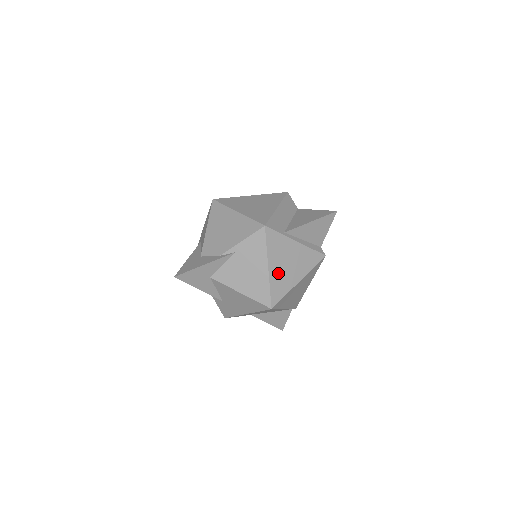
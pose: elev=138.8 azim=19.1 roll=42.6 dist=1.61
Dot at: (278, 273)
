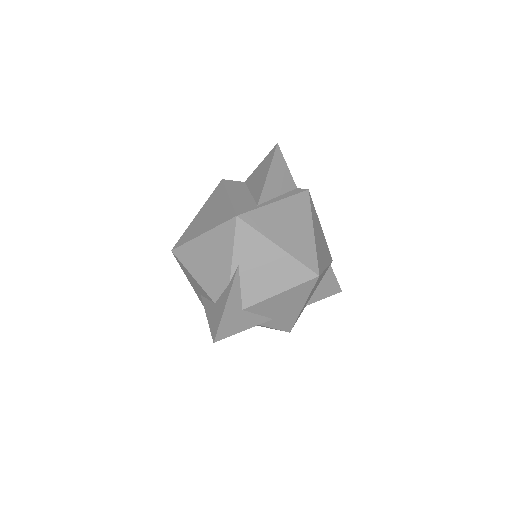
Dot at: (290, 242)
